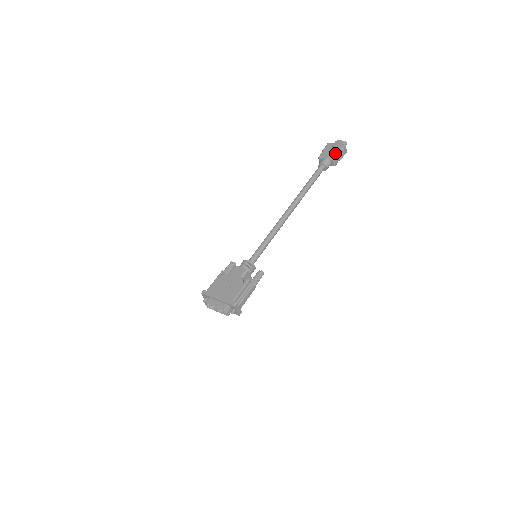
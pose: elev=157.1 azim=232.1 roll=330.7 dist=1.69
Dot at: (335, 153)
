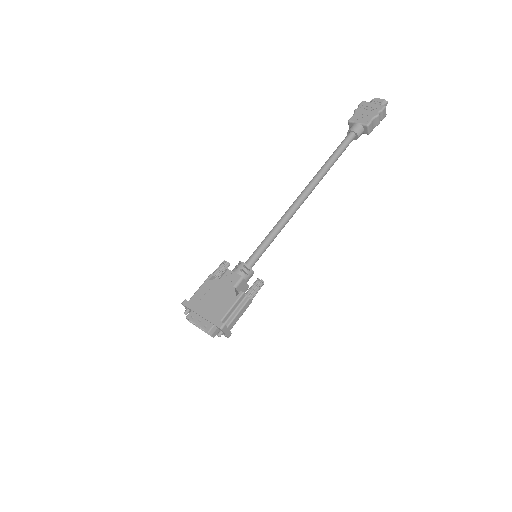
Dot at: (371, 117)
